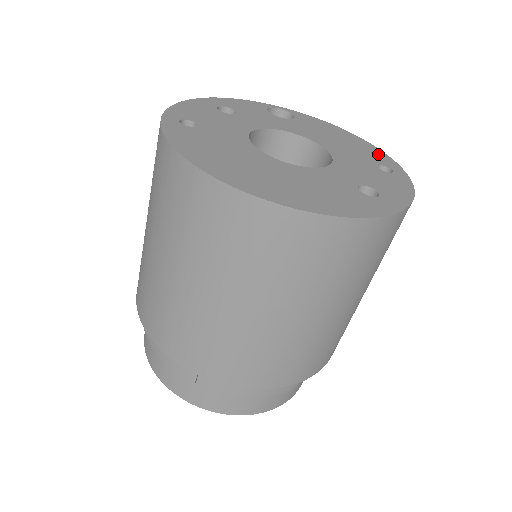
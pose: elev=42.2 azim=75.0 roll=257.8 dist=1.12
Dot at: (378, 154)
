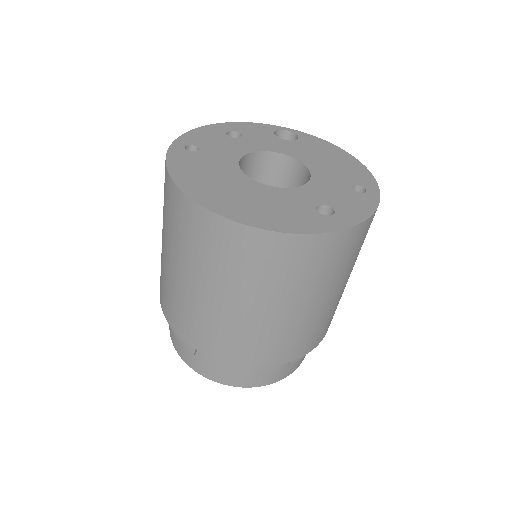
Dot at: (362, 174)
